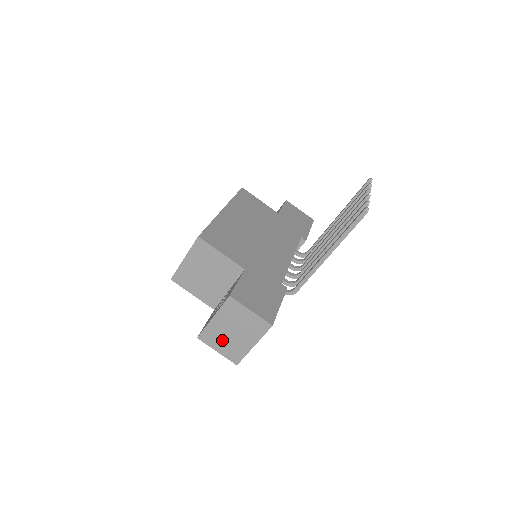
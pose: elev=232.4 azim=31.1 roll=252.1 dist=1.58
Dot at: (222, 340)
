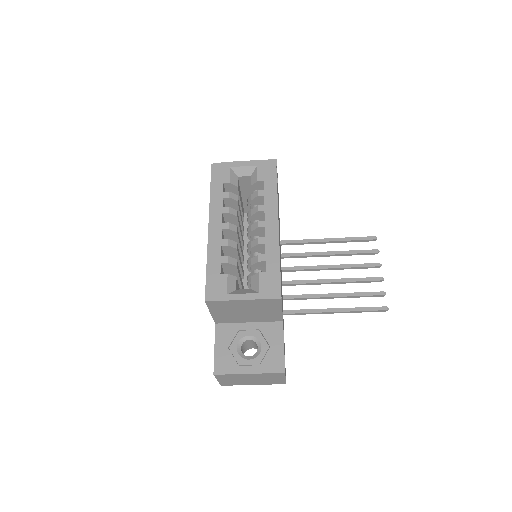
Dot at: (234, 379)
